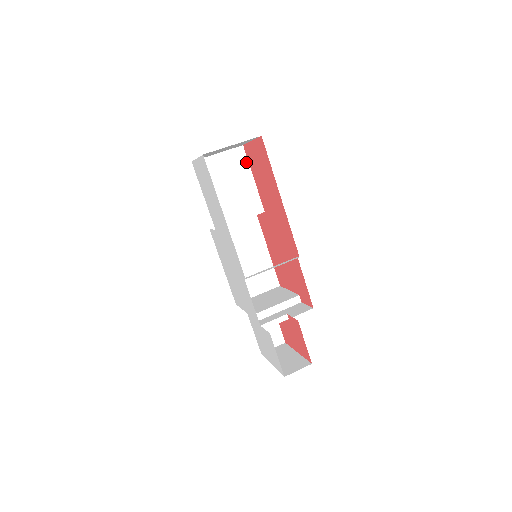
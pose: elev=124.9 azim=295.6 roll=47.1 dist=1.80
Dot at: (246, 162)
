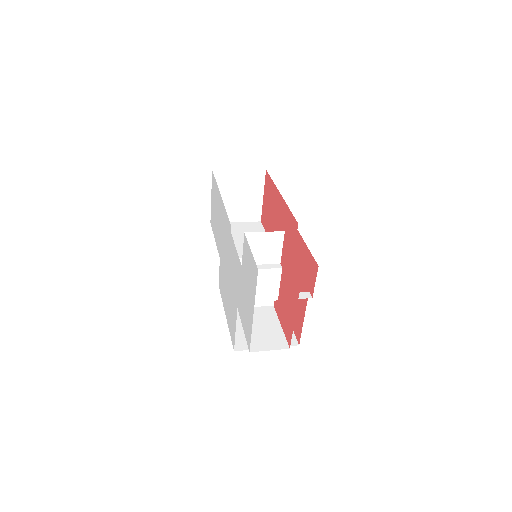
Dot at: (262, 229)
